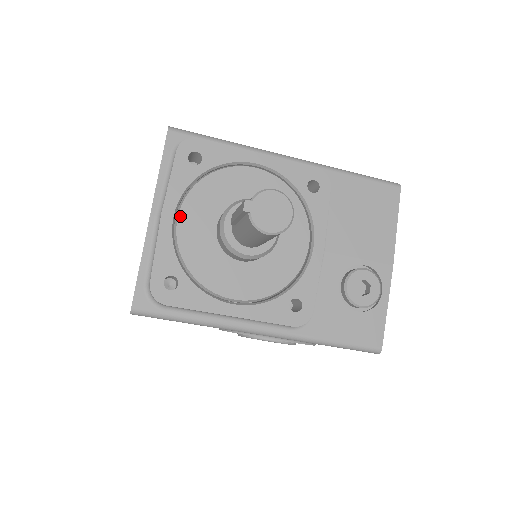
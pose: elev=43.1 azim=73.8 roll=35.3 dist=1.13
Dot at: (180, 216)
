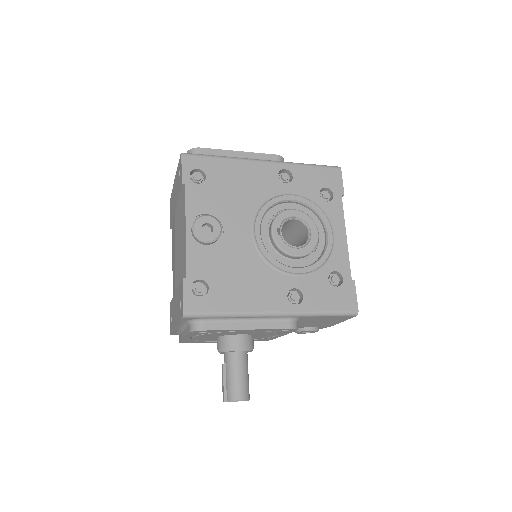
Dot at: occluded
